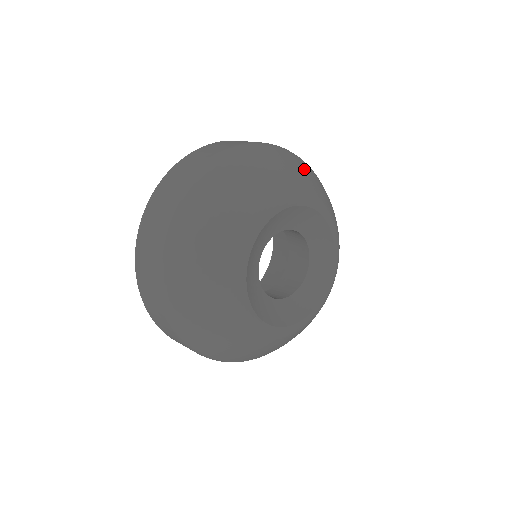
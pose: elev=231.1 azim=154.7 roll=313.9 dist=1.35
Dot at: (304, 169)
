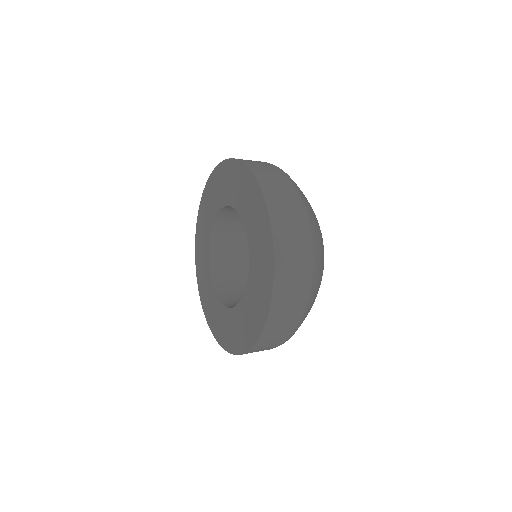
Dot at: occluded
